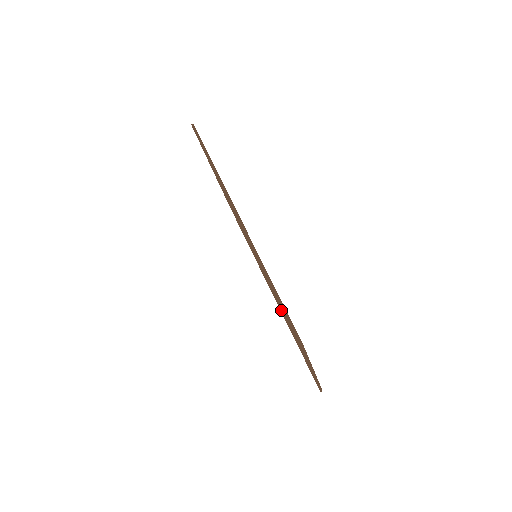
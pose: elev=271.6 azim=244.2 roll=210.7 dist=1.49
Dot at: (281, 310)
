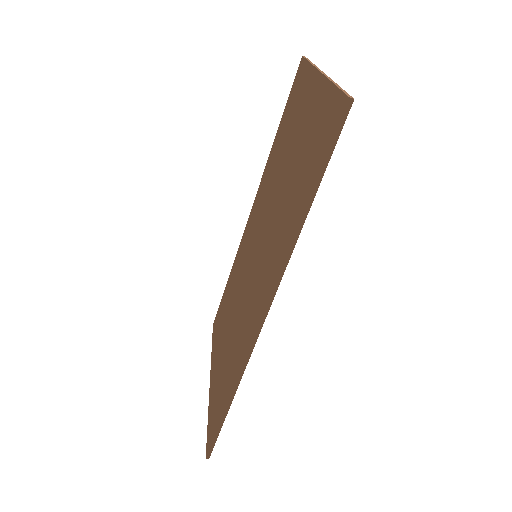
Dot at: (228, 337)
